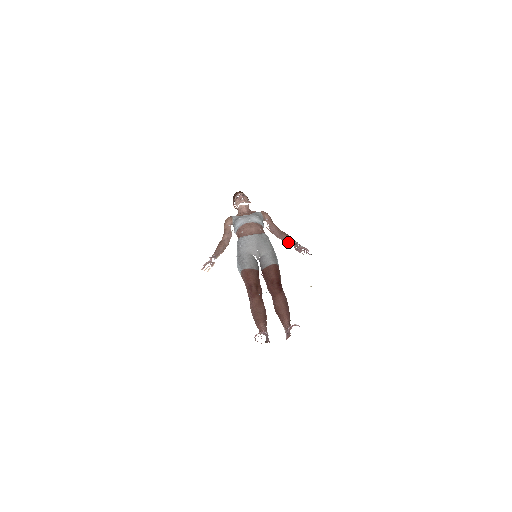
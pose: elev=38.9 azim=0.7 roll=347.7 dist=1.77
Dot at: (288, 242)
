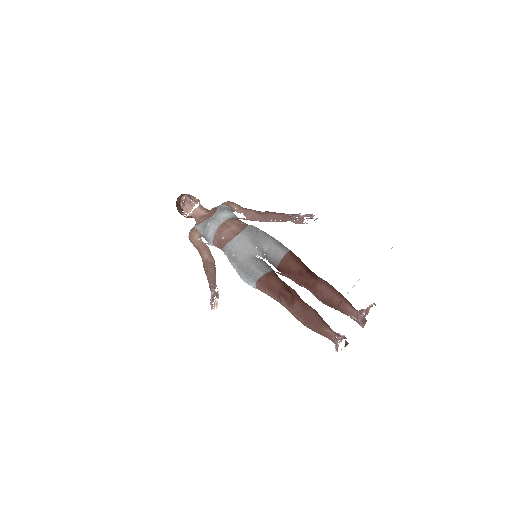
Dot at: occluded
